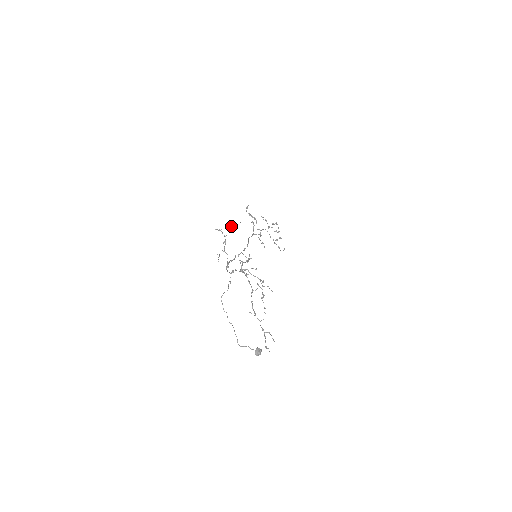
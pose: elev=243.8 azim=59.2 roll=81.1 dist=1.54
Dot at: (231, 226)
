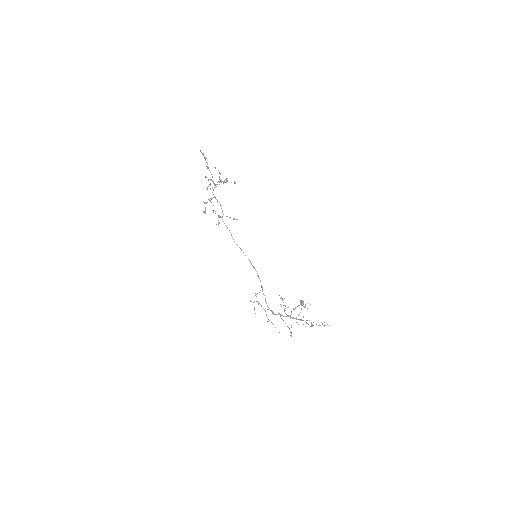
Dot at: occluded
